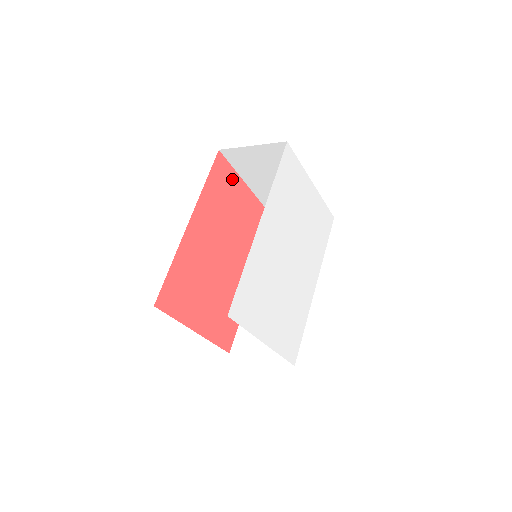
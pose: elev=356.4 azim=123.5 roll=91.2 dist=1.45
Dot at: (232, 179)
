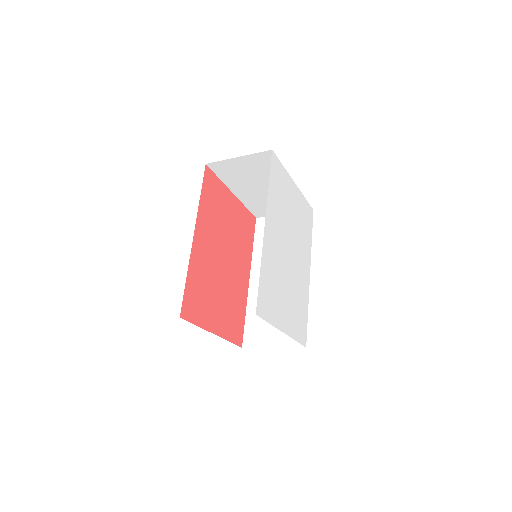
Dot at: (220, 189)
